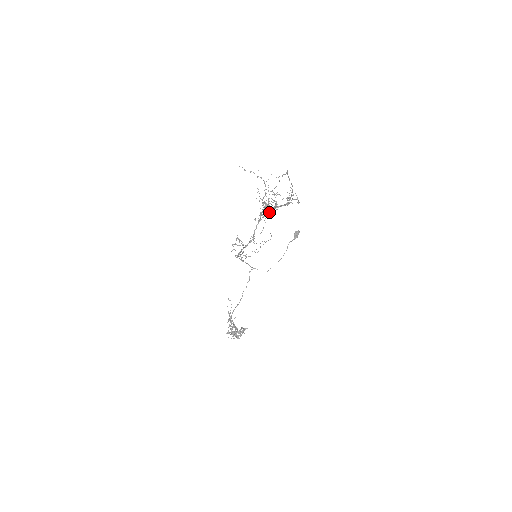
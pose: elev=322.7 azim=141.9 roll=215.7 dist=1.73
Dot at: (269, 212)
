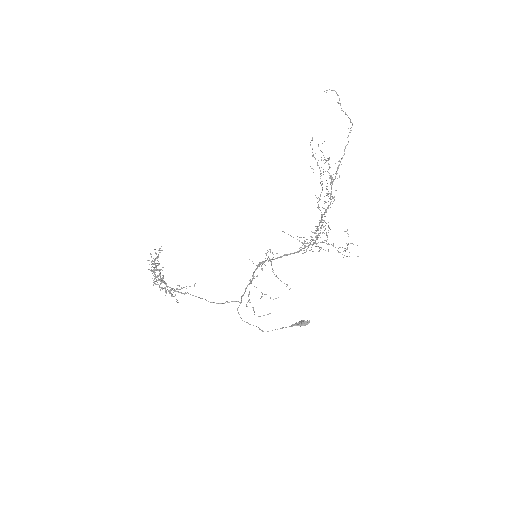
Dot at: occluded
